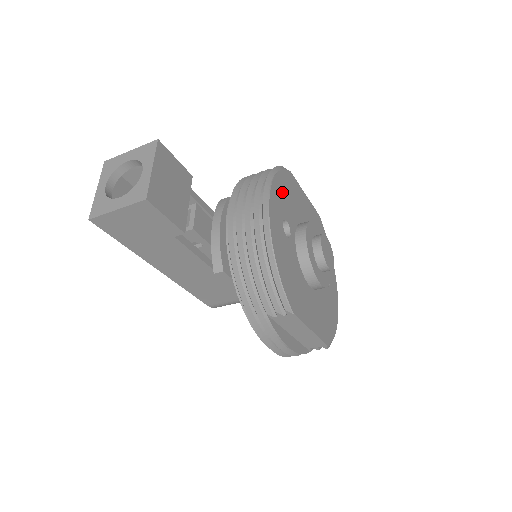
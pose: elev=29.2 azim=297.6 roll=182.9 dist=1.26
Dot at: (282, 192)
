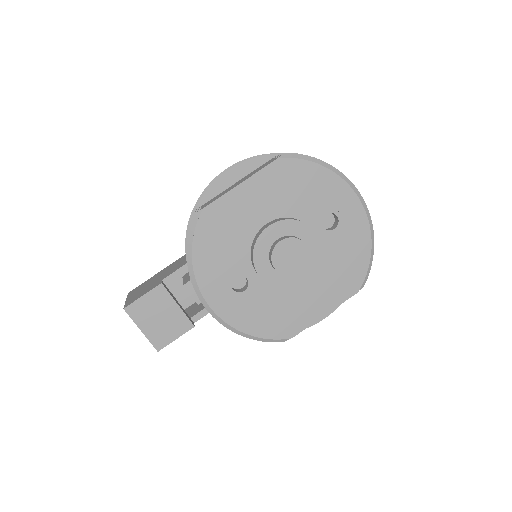
Dot at: (211, 259)
